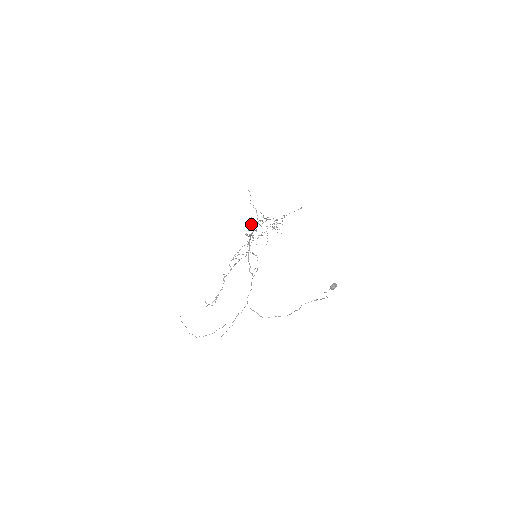
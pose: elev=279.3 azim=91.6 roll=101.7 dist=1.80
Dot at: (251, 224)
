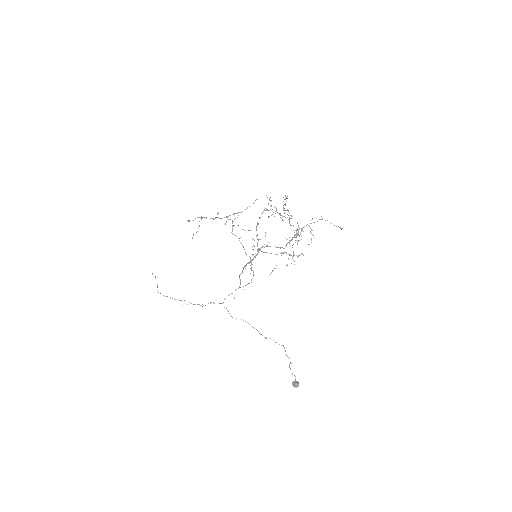
Dot at: (264, 247)
